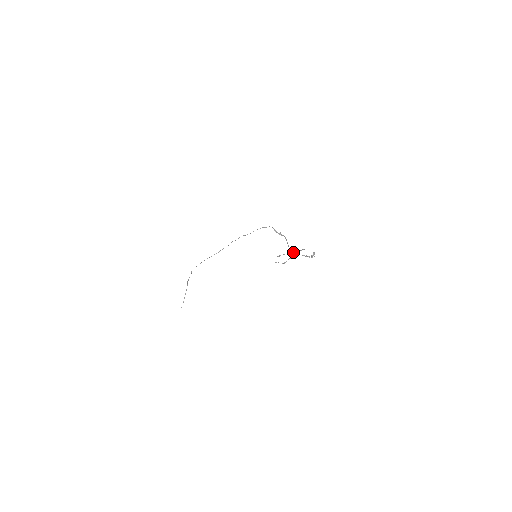
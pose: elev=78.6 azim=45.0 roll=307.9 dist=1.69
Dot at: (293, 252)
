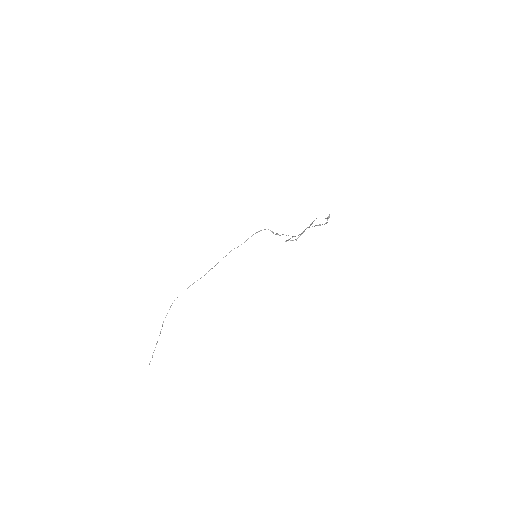
Dot at: (301, 233)
